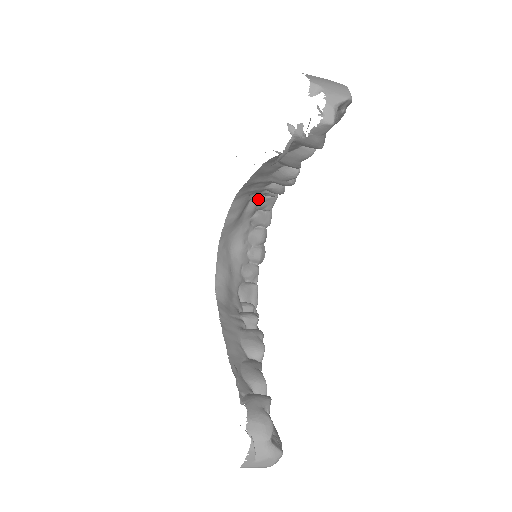
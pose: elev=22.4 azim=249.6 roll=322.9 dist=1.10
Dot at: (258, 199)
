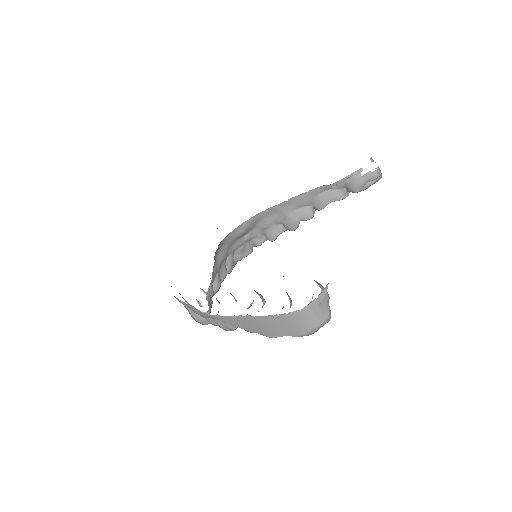
Dot at: (248, 239)
